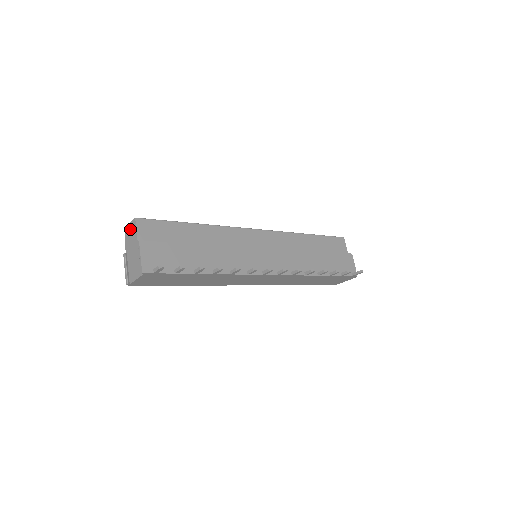
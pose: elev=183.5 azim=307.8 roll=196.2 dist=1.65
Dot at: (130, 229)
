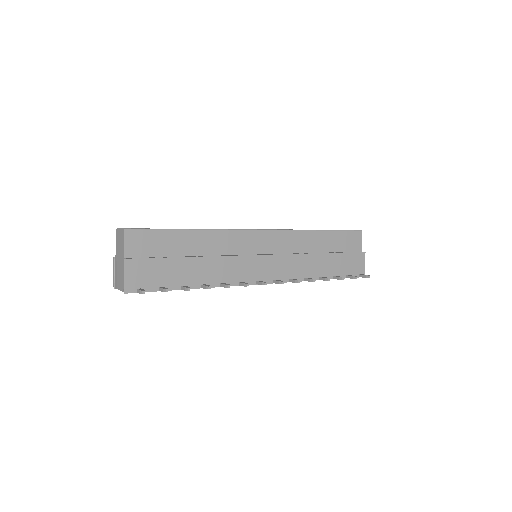
Dot at: (120, 236)
